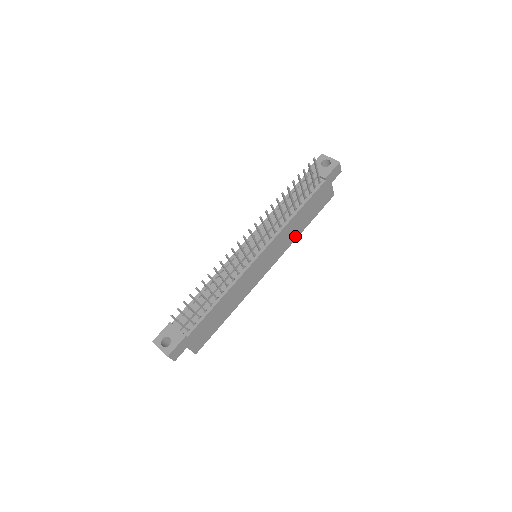
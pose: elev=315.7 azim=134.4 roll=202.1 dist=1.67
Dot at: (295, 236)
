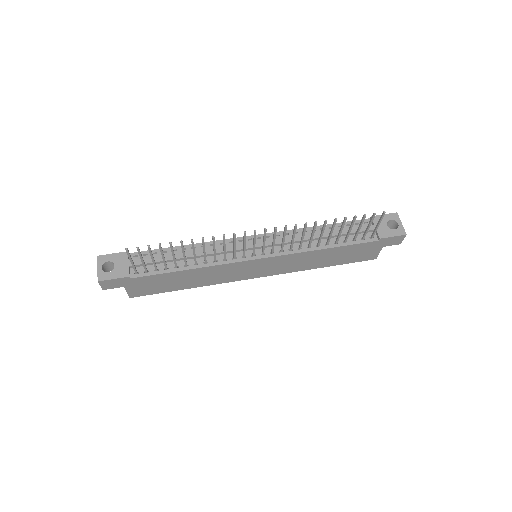
Dot at: (308, 267)
